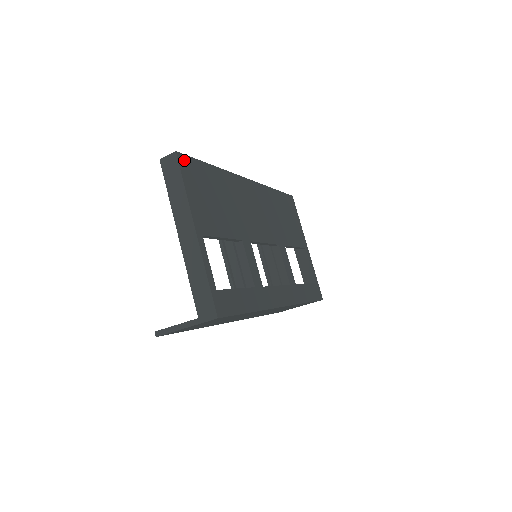
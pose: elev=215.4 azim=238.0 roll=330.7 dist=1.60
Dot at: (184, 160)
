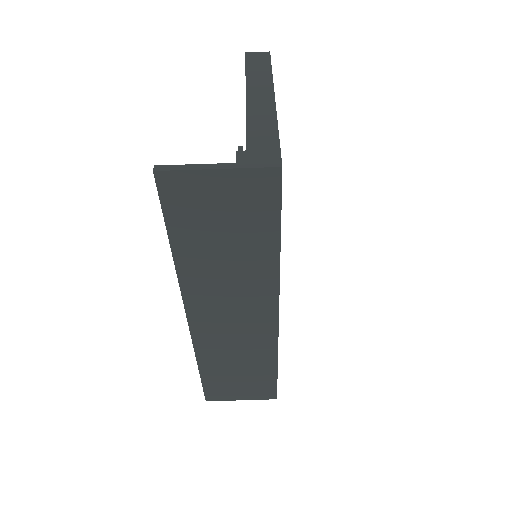
Dot at: occluded
